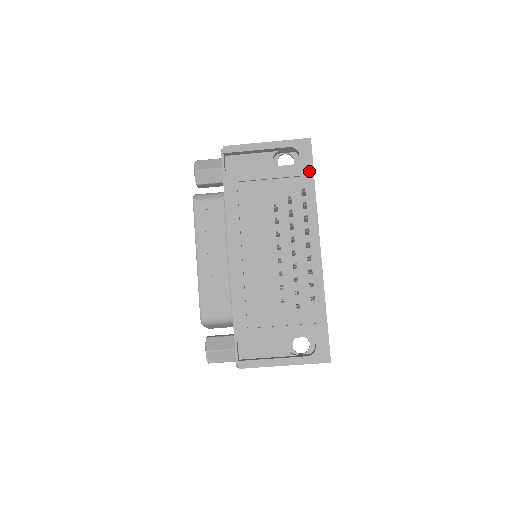
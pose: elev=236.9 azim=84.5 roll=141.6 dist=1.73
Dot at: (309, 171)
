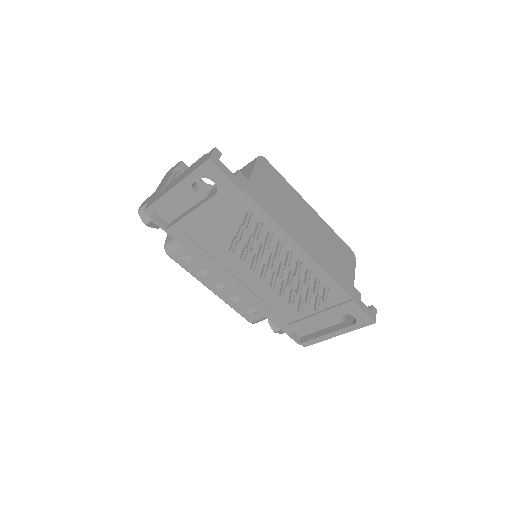
Dot at: (236, 192)
